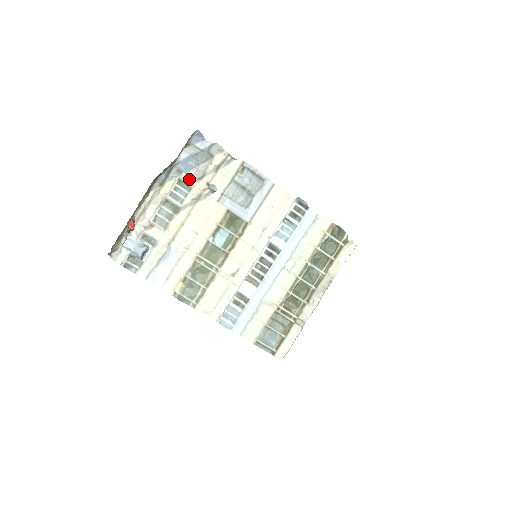
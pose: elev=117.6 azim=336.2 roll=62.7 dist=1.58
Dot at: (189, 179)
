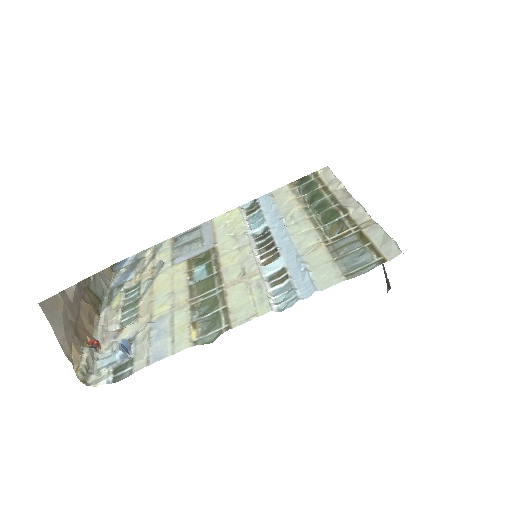
Dot at: (133, 282)
